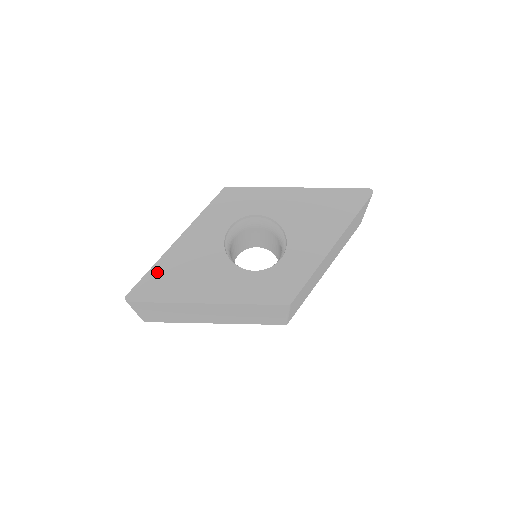
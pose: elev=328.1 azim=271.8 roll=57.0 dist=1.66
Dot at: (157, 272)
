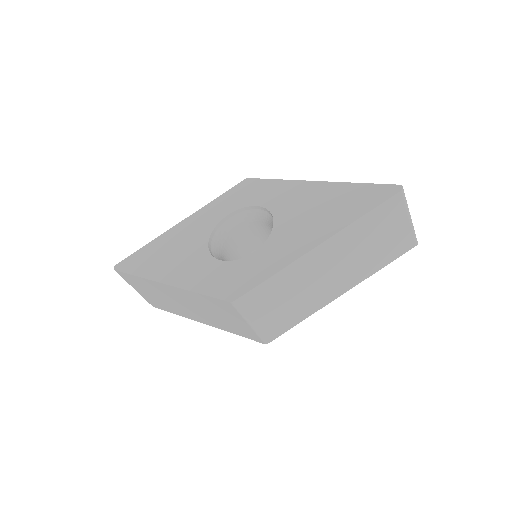
Dot at: (148, 248)
